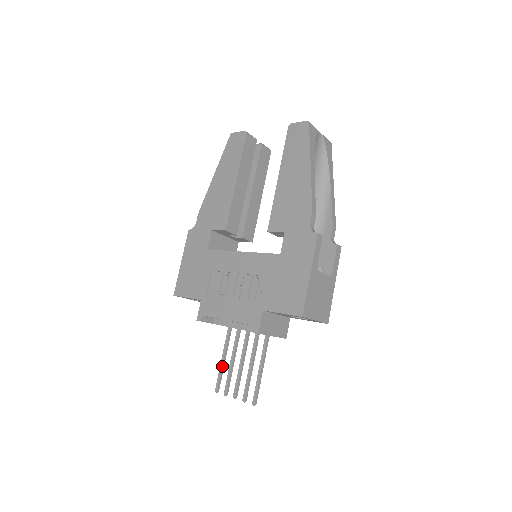
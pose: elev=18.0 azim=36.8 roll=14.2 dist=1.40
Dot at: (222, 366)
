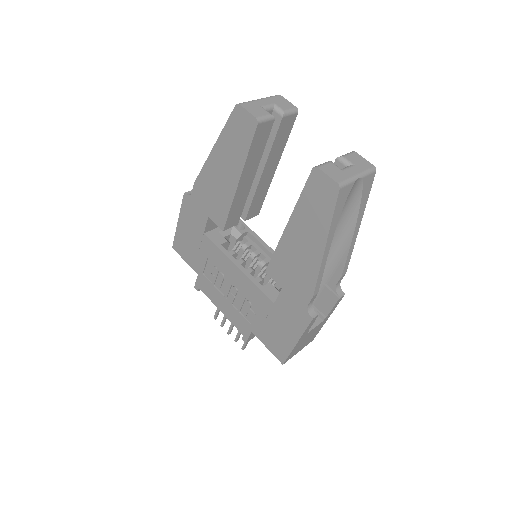
Dot at: occluded
